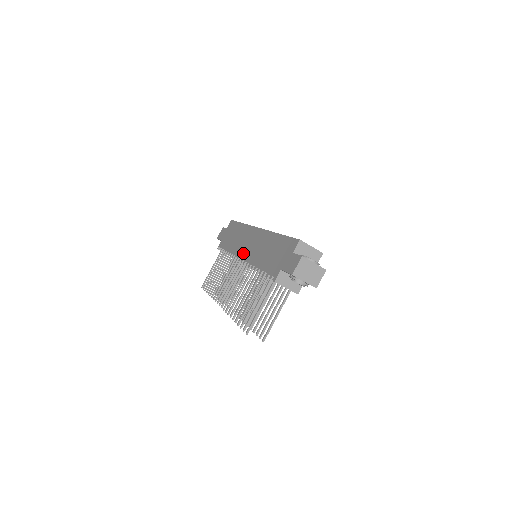
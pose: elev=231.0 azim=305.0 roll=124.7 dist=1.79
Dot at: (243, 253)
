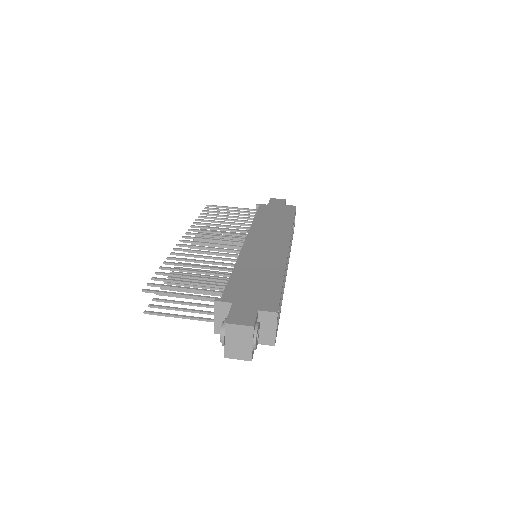
Dot at: (253, 240)
